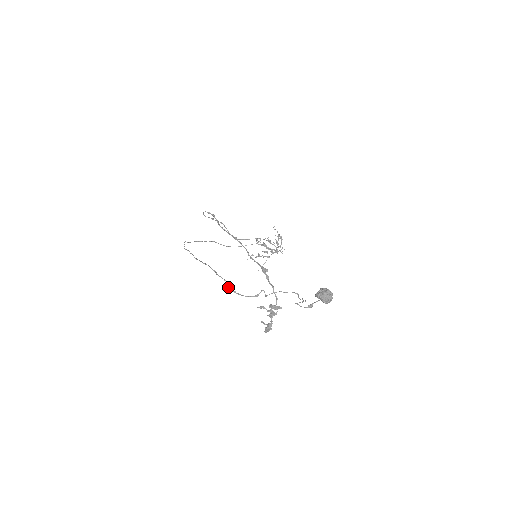
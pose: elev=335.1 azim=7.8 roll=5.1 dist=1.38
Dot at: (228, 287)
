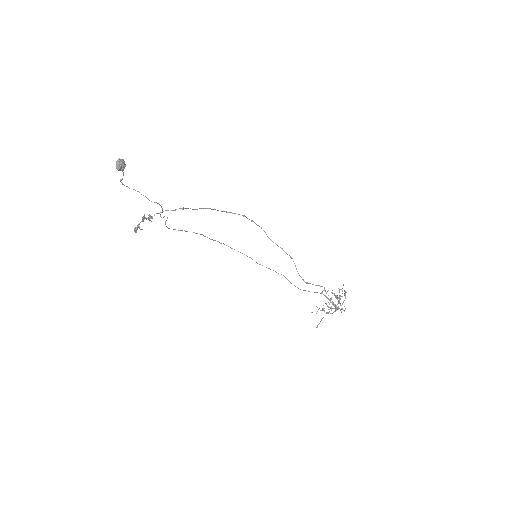
Dot at: occluded
